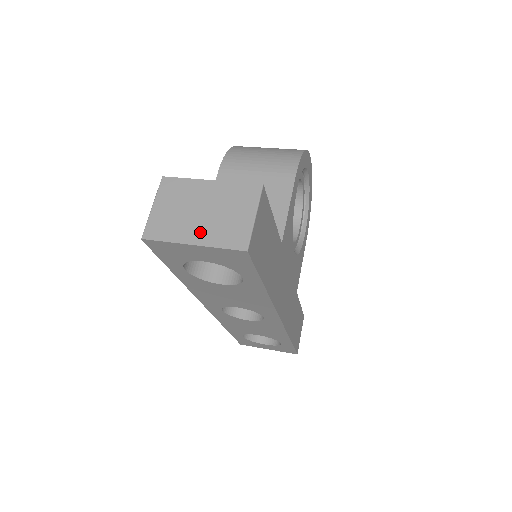
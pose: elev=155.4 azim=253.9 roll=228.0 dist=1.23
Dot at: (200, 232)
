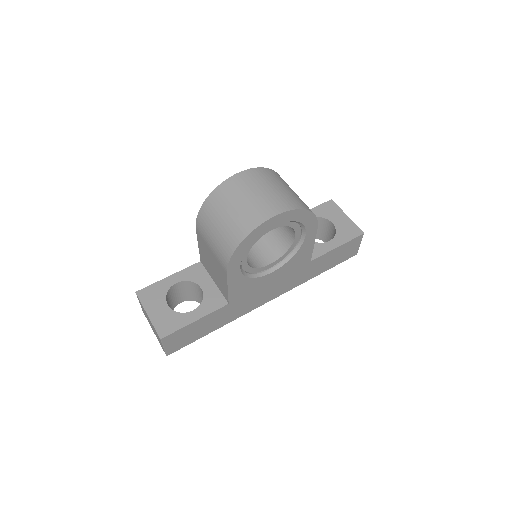
Dot at: (154, 332)
